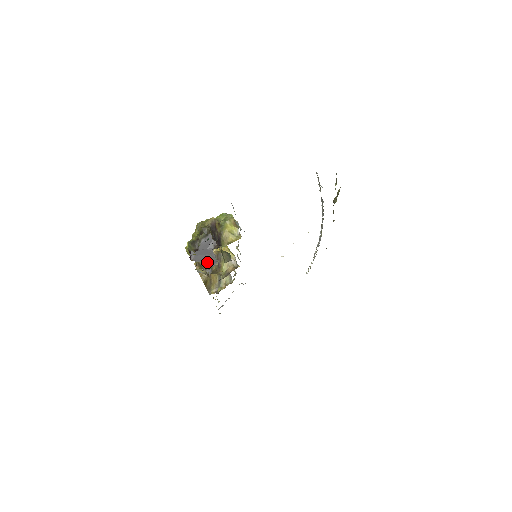
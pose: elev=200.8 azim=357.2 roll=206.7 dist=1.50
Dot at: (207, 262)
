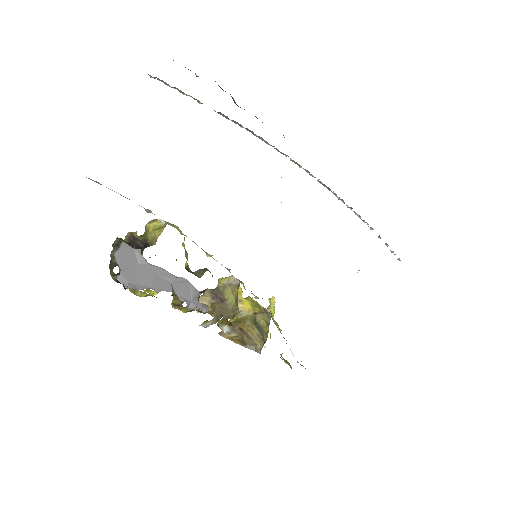
Dot at: (168, 288)
